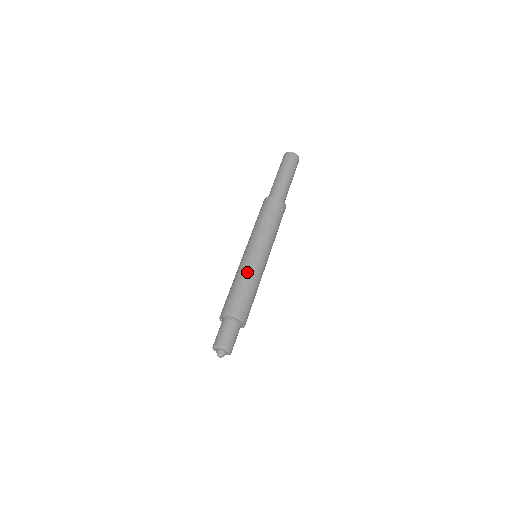
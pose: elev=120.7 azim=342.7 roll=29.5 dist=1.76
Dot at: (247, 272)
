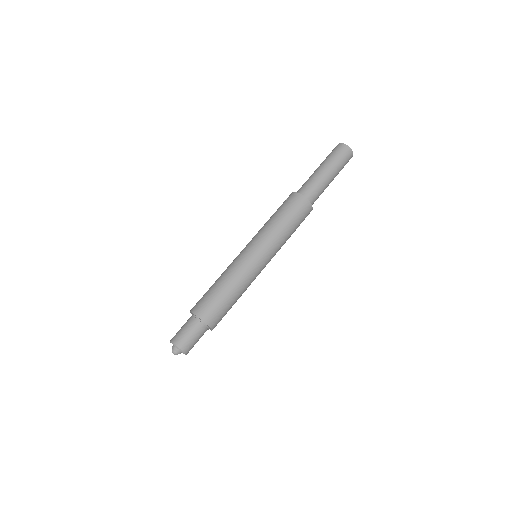
Dot at: (245, 283)
